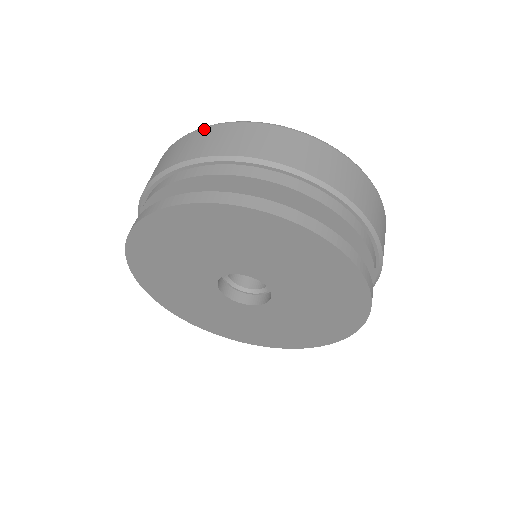
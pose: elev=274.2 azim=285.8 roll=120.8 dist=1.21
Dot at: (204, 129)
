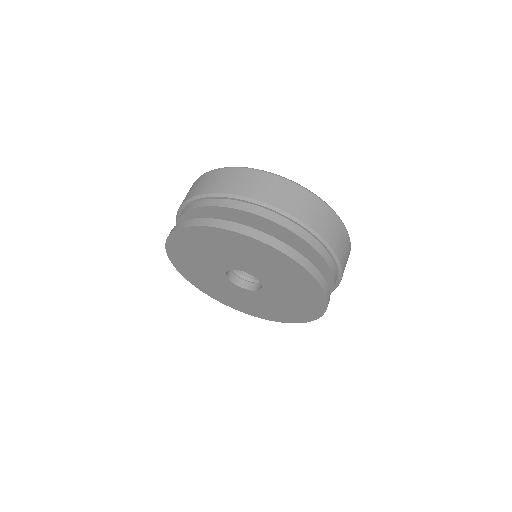
Dot at: (229, 169)
